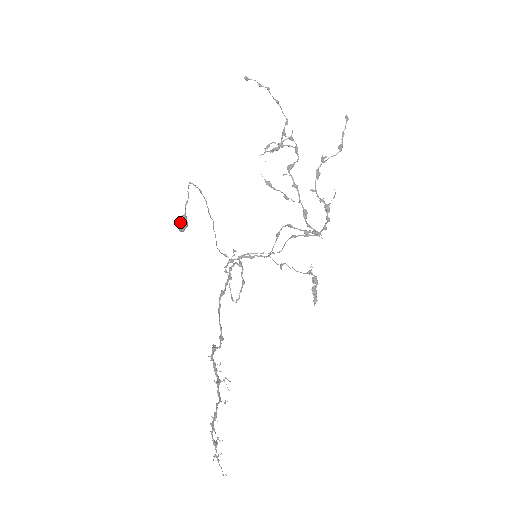
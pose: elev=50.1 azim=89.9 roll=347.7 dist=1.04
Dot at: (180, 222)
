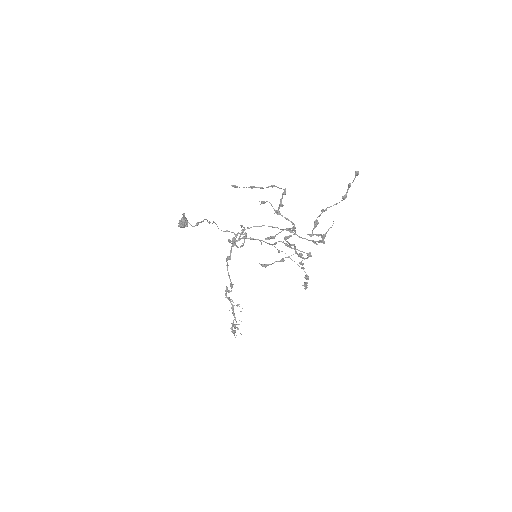
Dot at: (181, 226)
